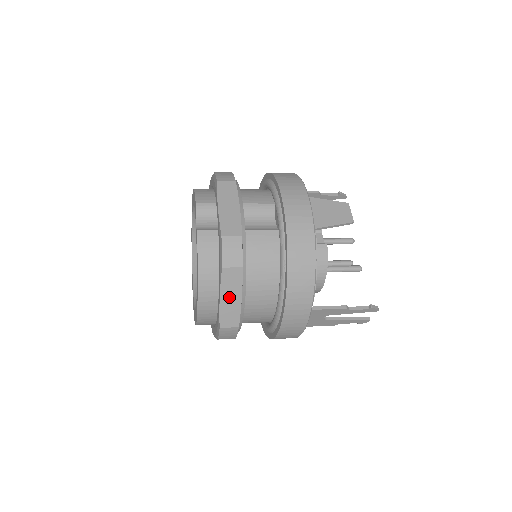
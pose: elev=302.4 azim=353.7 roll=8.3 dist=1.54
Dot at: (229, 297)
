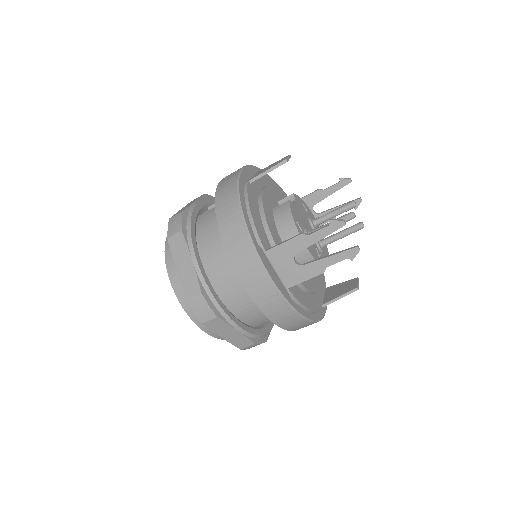
Dot at: (182, 264)
